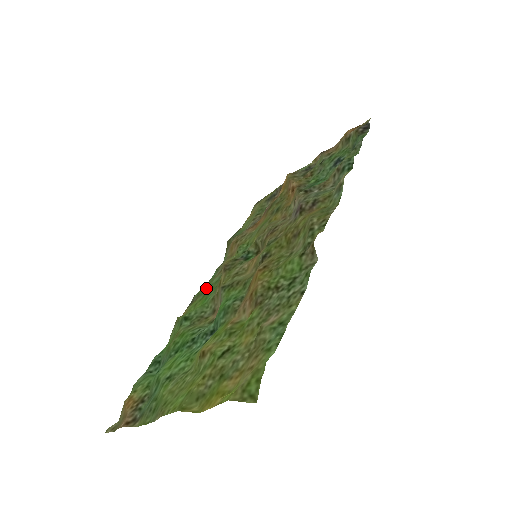
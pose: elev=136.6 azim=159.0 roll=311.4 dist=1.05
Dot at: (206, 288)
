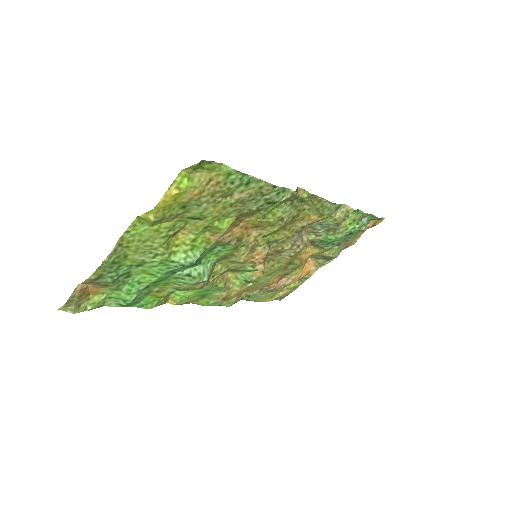
Dot at: (205, 296)
